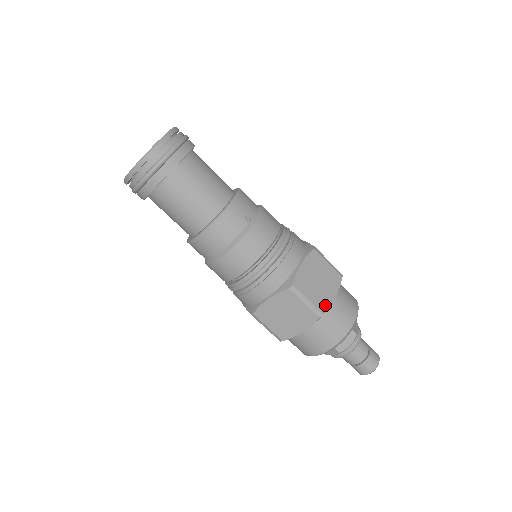
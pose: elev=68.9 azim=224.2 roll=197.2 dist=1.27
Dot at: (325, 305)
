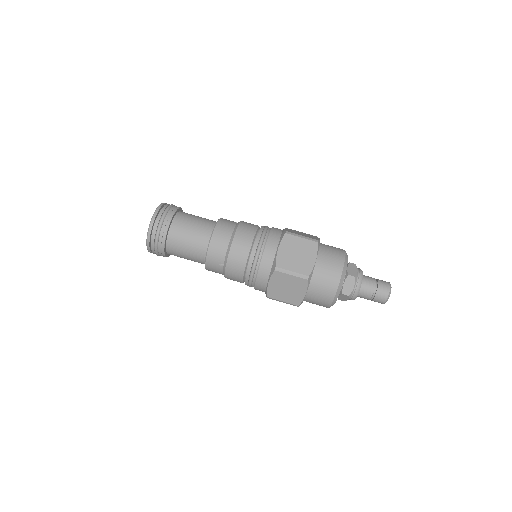
Dot at: (316, 239)
